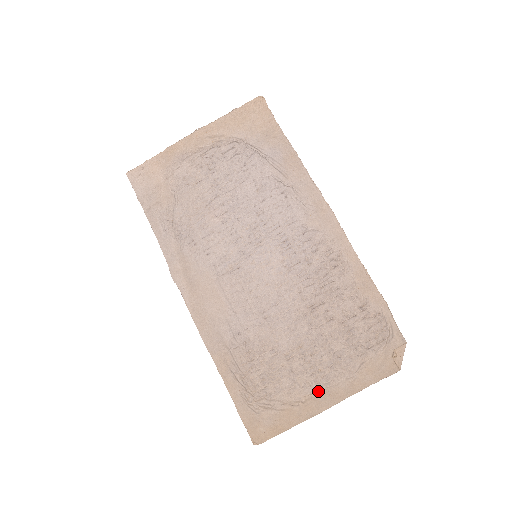
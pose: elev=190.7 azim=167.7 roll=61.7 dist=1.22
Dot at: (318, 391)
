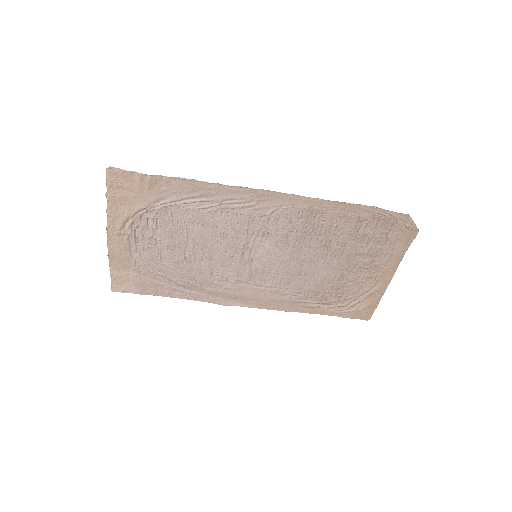
Dot at: (377, 276)
